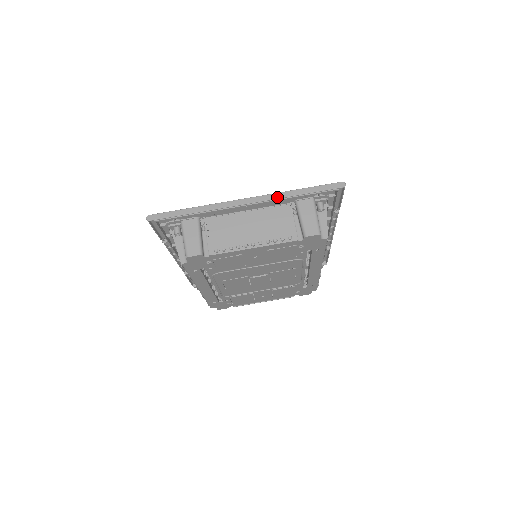
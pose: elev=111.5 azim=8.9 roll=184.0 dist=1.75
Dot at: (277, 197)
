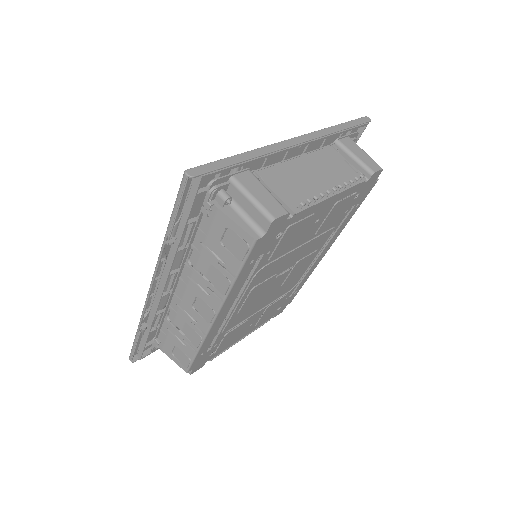
Dot at: (324, 133)
